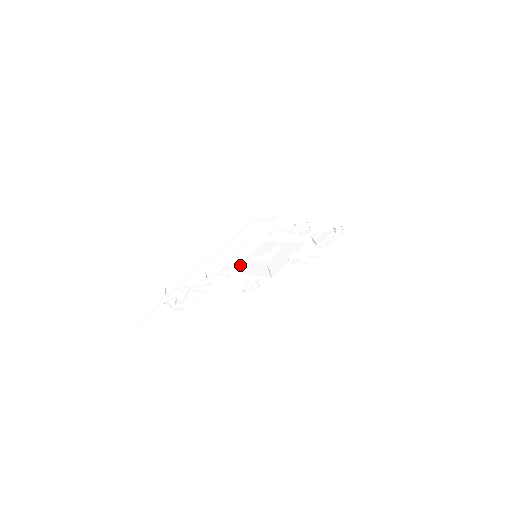
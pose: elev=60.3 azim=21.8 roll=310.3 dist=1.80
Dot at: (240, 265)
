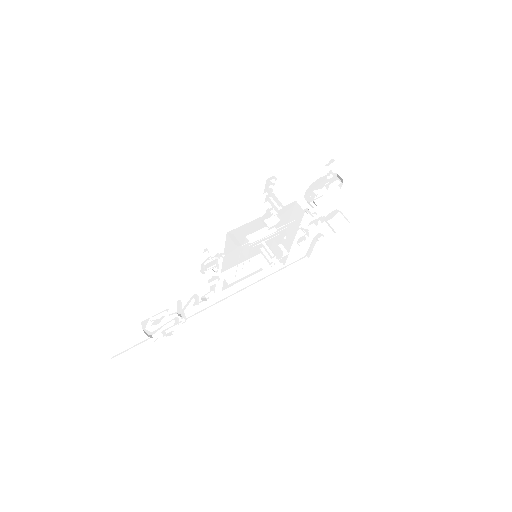
Dot at: (241, 275)
